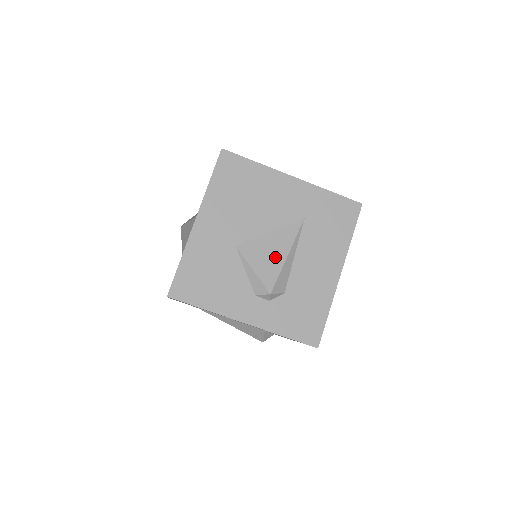
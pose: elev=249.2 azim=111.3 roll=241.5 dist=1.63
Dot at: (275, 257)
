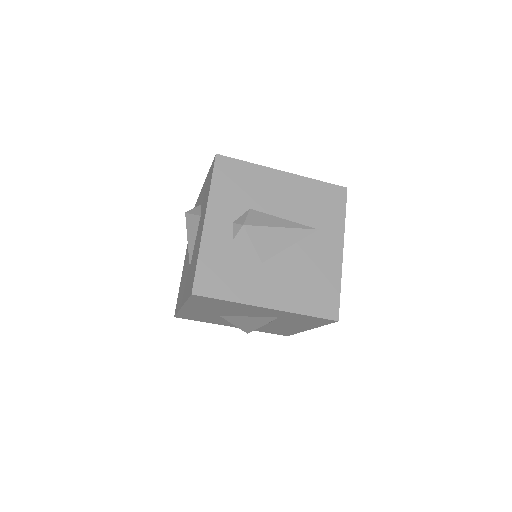
Dot at: (251, 325)
